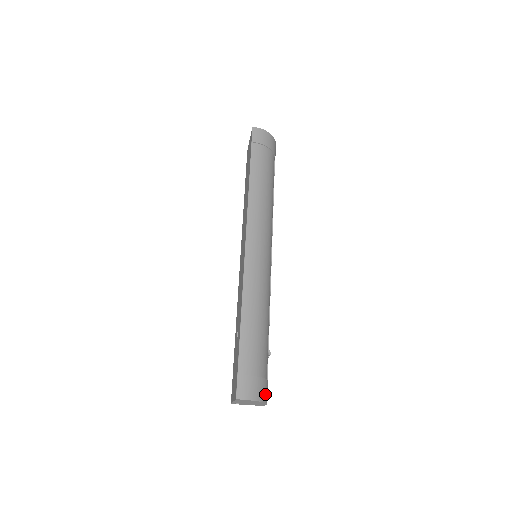
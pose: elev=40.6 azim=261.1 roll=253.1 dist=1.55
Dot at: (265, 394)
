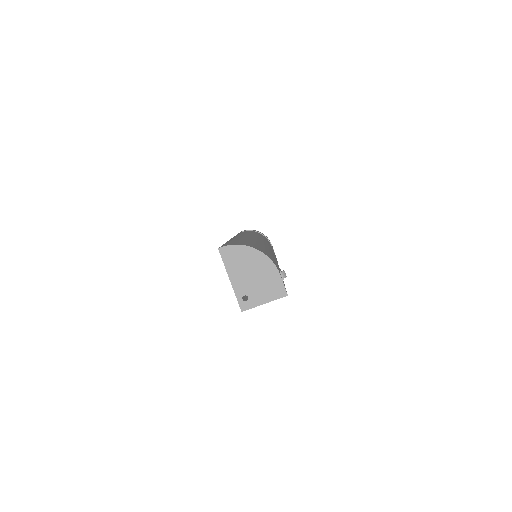
Dot at: occluded
